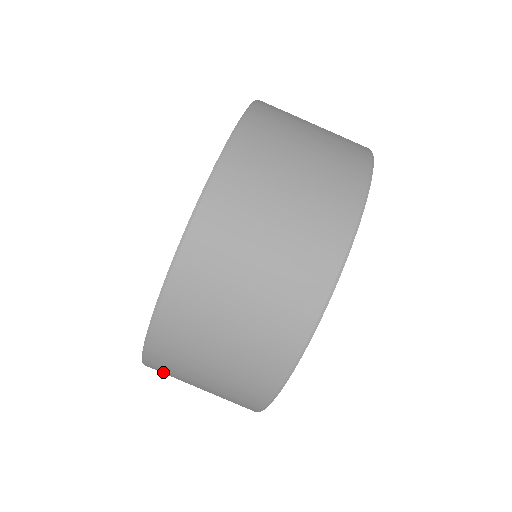
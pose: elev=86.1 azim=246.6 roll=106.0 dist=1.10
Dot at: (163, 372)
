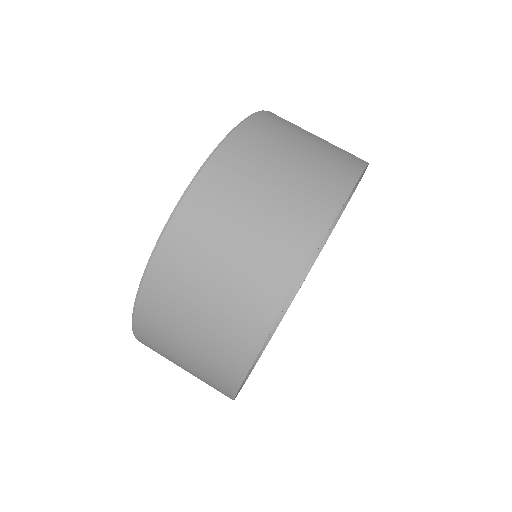
Dot at: (157, 303)
